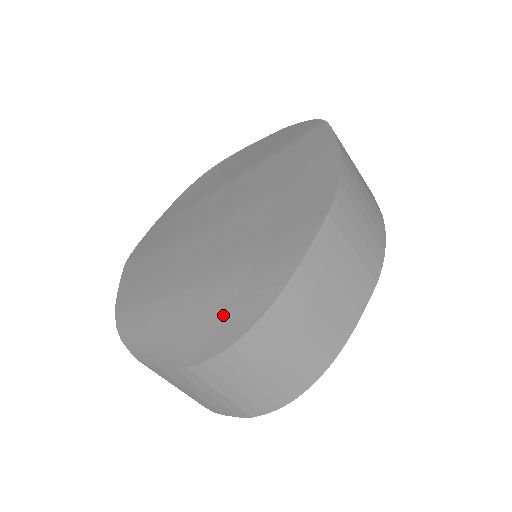
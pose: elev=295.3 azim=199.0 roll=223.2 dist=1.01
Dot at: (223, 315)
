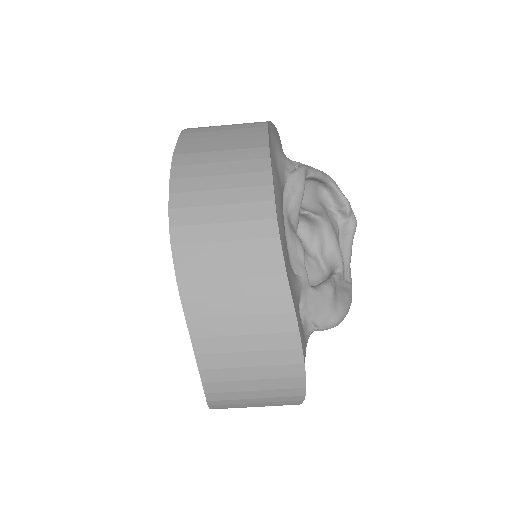
Dot at: occluded
